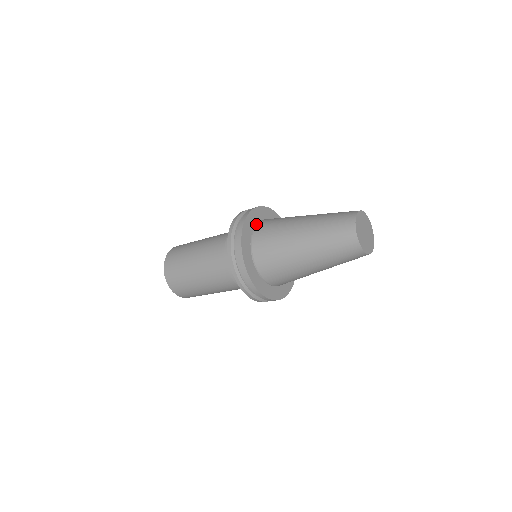
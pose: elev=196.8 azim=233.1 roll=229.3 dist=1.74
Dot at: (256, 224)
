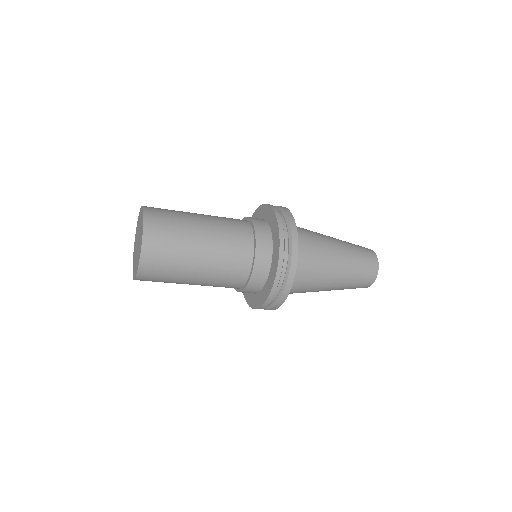
Dot at: occluded
